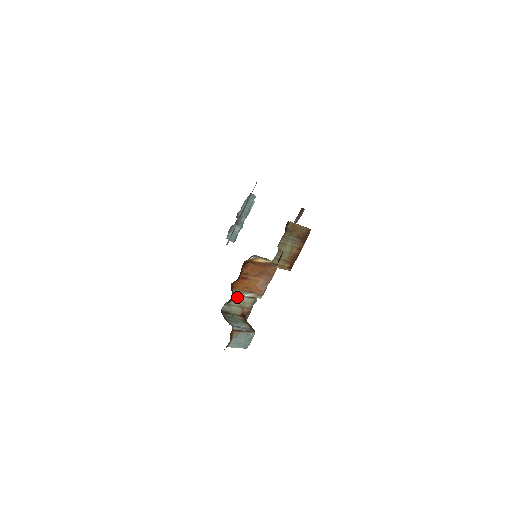
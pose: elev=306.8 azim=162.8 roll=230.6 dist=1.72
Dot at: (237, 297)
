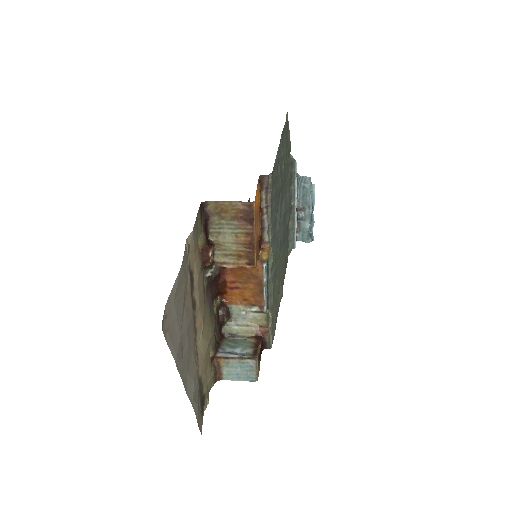
Dot at: (239, 313)
